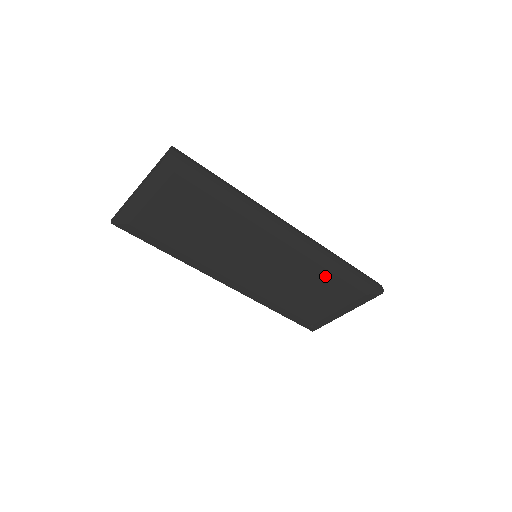
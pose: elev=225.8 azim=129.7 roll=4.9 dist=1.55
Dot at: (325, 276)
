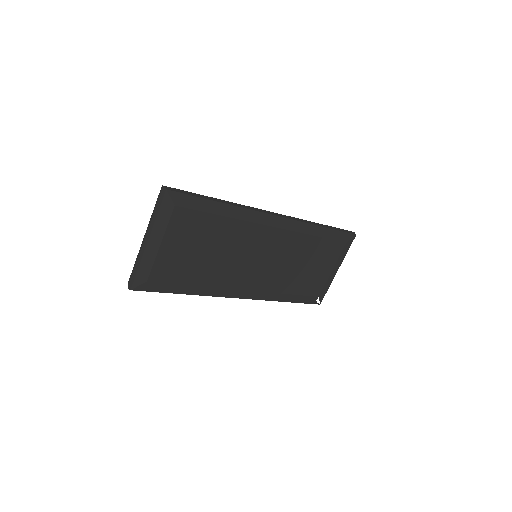
Dot at: (313, 243)
